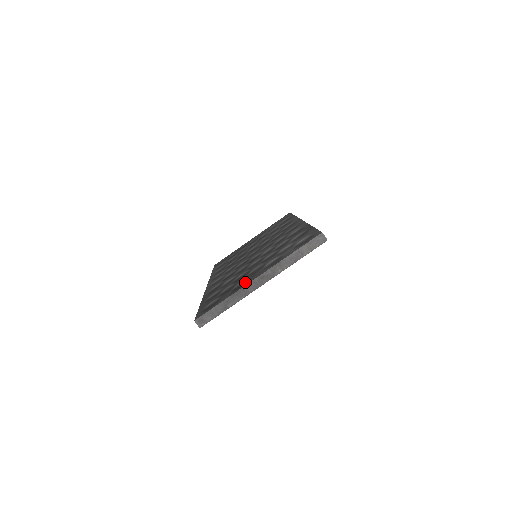
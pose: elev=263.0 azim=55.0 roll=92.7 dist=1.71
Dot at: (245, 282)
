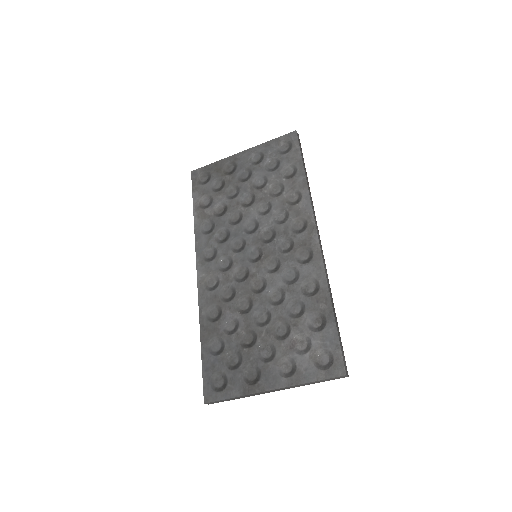
Dot at: (256, 380)
